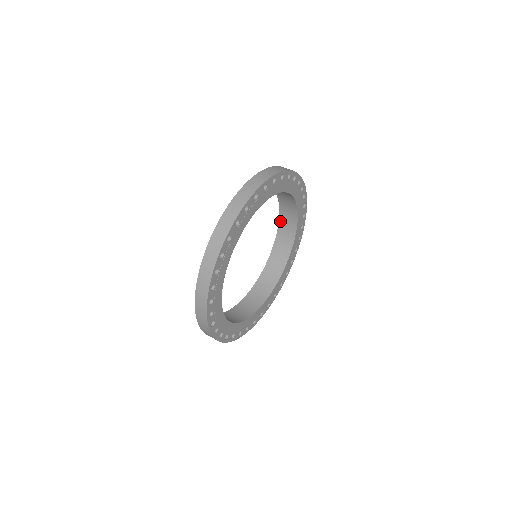
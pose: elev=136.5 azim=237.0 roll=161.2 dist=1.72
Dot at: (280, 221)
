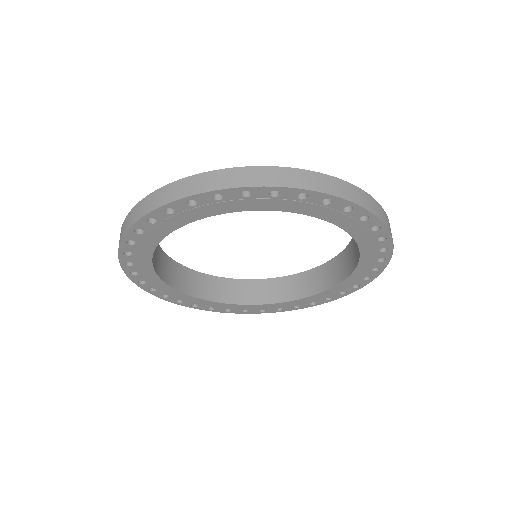
Dot at: (331, 261)
